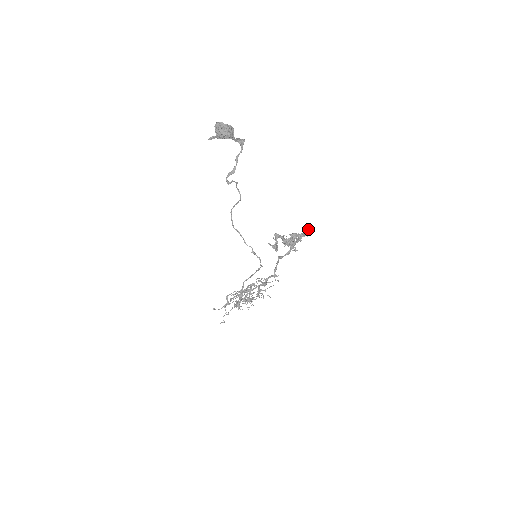
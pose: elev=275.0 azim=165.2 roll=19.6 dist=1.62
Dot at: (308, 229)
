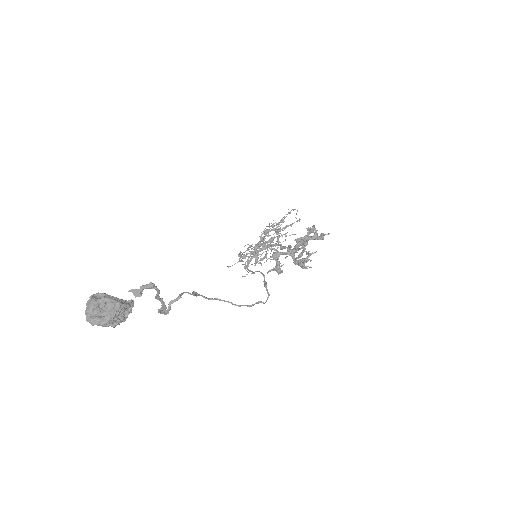
Dot at: (321, 234)
